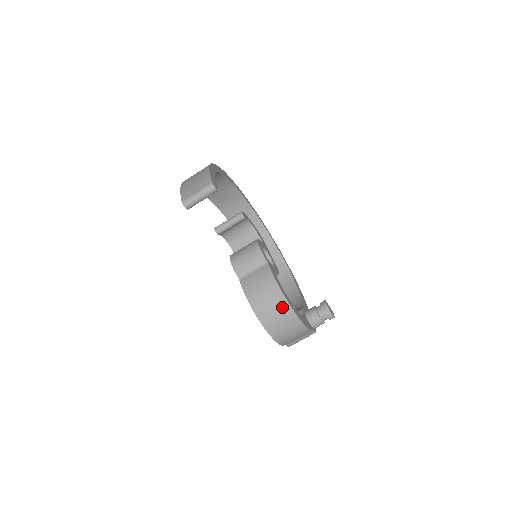
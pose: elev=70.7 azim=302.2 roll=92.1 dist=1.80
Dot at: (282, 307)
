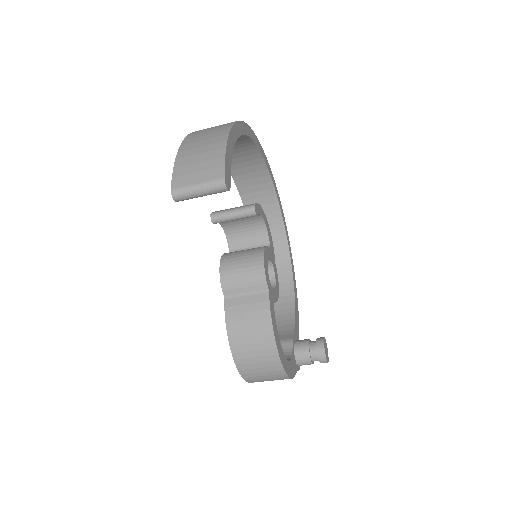
Dot at: (269, 357)
